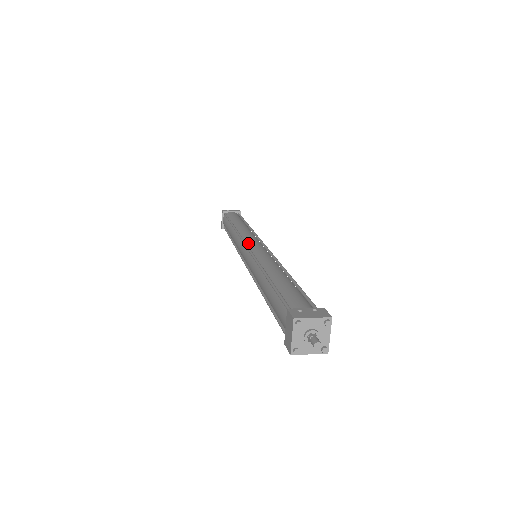
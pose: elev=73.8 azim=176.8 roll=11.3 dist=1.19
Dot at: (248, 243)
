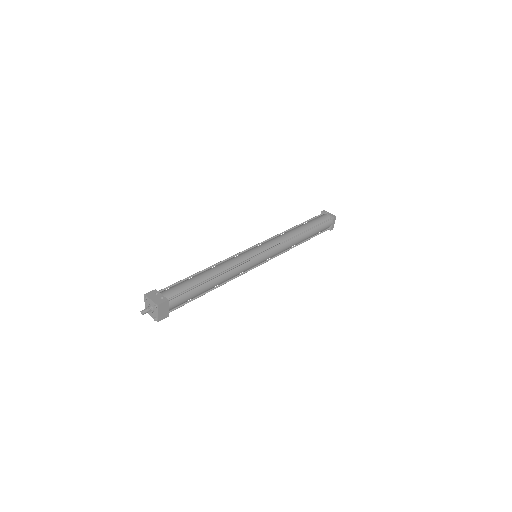
Dot at: (259, 245)
